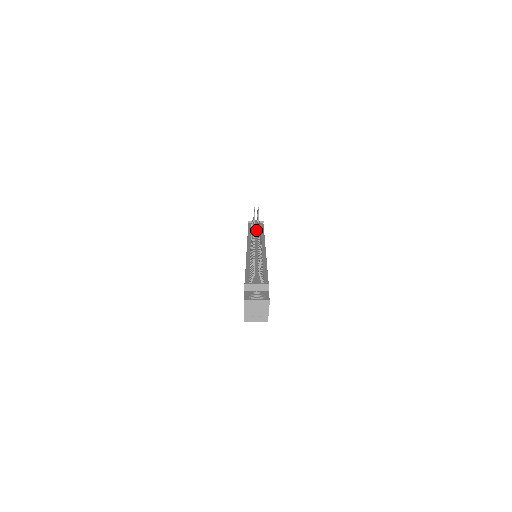
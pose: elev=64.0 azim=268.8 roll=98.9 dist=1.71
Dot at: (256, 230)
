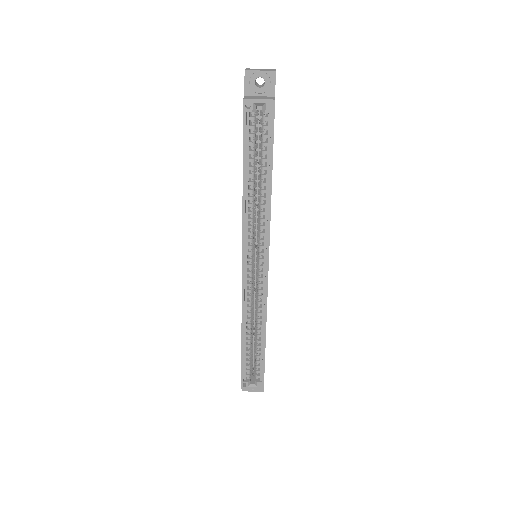
Dot at: occluded
